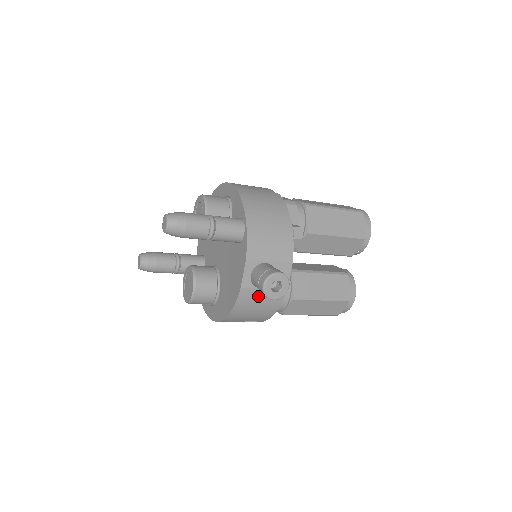
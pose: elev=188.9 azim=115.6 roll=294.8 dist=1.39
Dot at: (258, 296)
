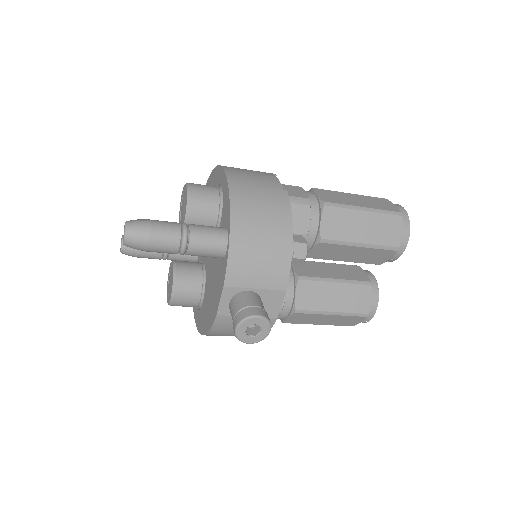
Dot at: occluded
